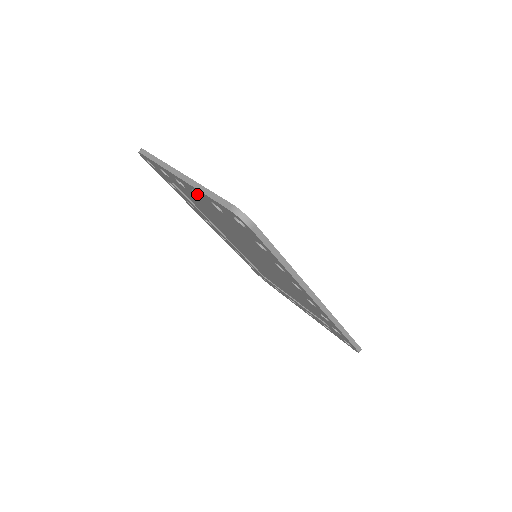
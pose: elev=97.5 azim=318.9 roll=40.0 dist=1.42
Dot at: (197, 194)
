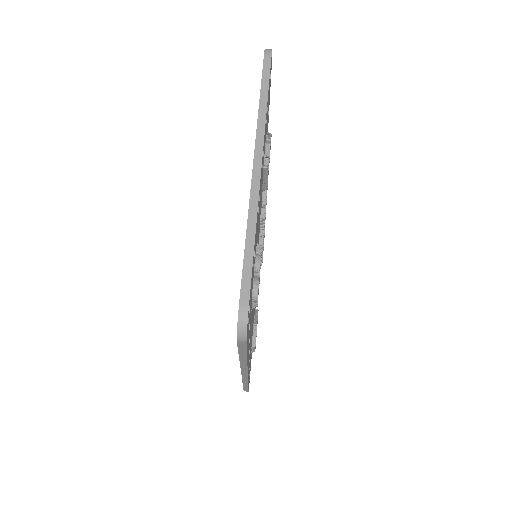
Dot at: occluded
